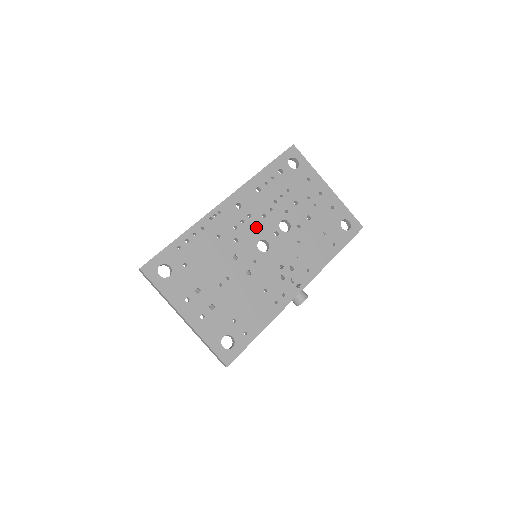
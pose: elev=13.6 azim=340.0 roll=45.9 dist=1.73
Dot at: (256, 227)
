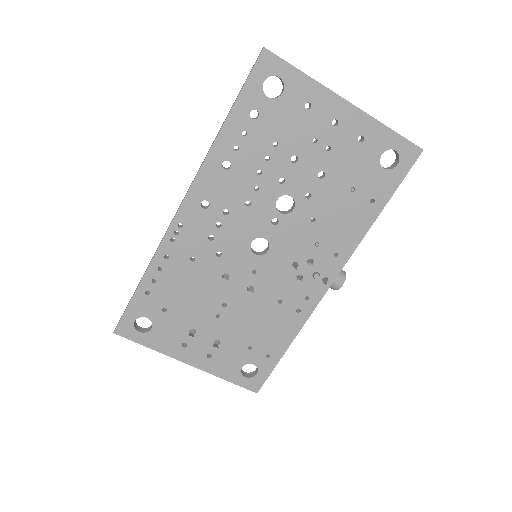
Dot at: (241, 225)
